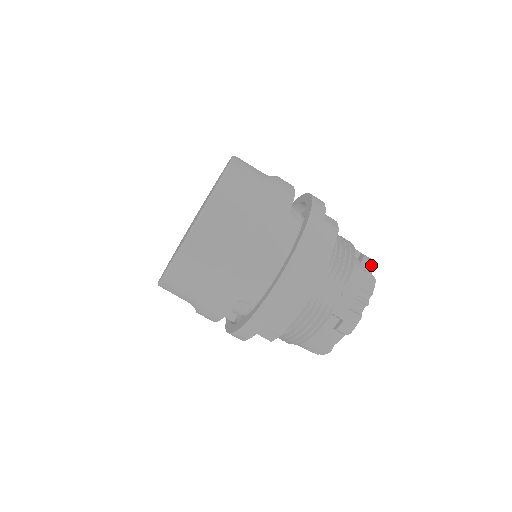
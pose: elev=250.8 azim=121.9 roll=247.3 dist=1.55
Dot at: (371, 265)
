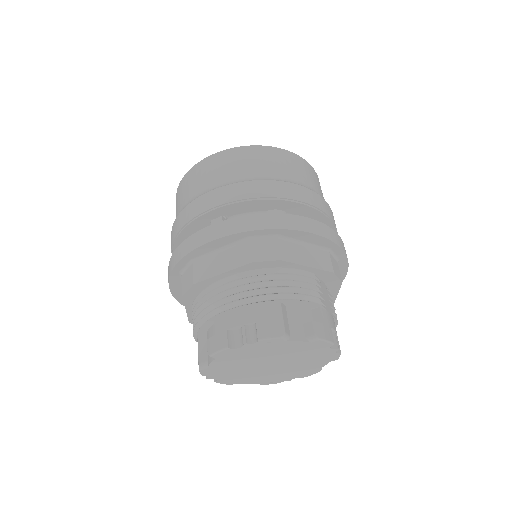
Dot at: occluded
